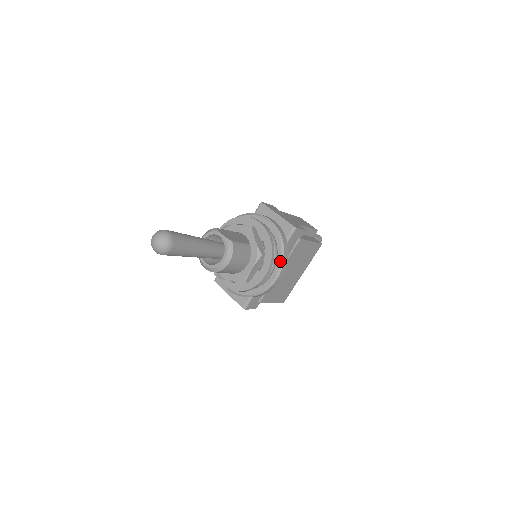
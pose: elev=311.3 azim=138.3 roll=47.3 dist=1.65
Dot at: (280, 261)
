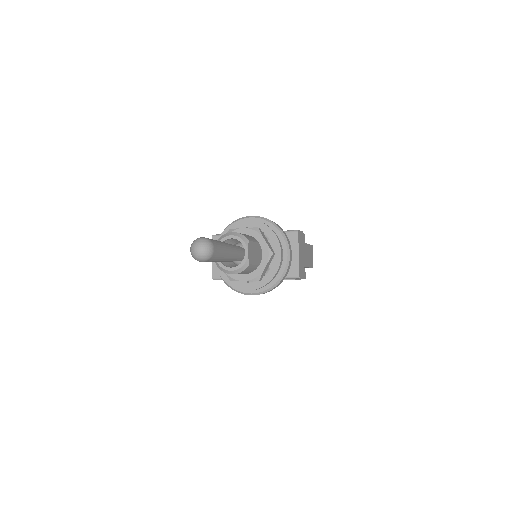
Dot at: (267, 289)
